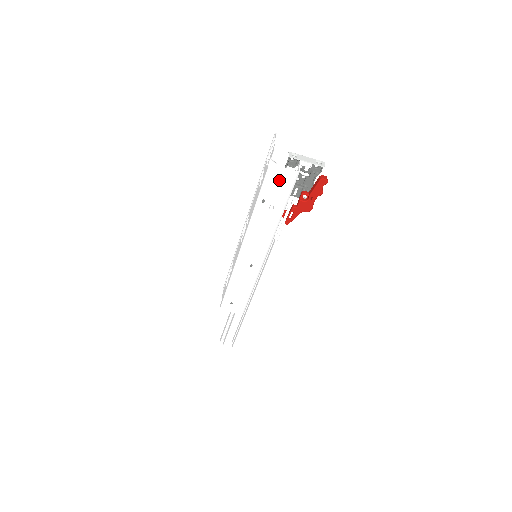
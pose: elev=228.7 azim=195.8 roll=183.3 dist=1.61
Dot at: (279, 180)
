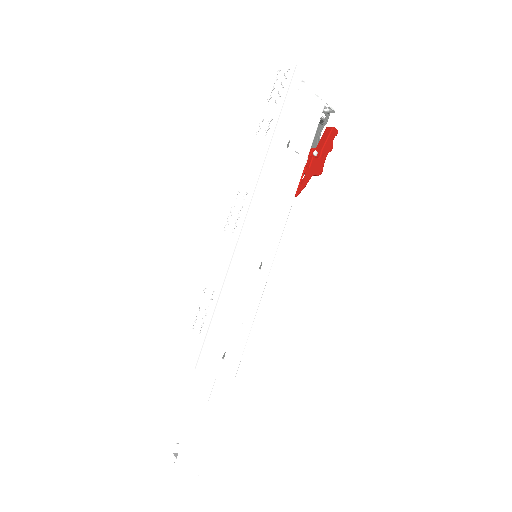
Dot at: (308, 112)
